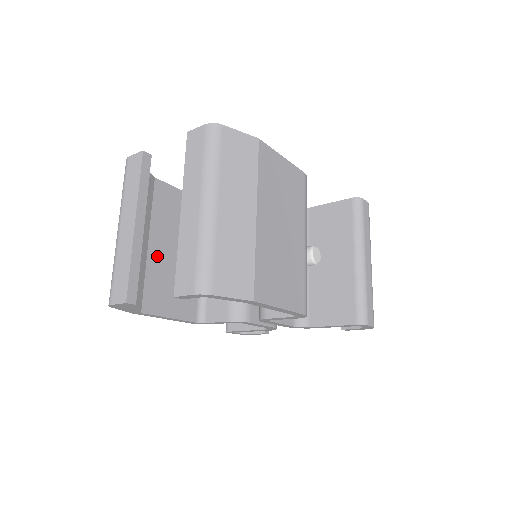
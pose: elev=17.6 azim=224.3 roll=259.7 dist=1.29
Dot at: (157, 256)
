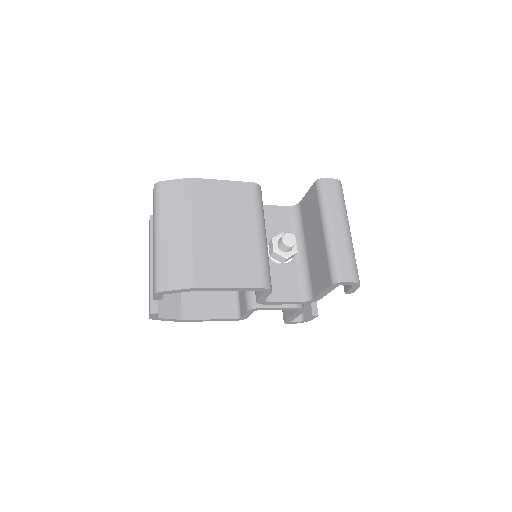
Dot at: occluded
